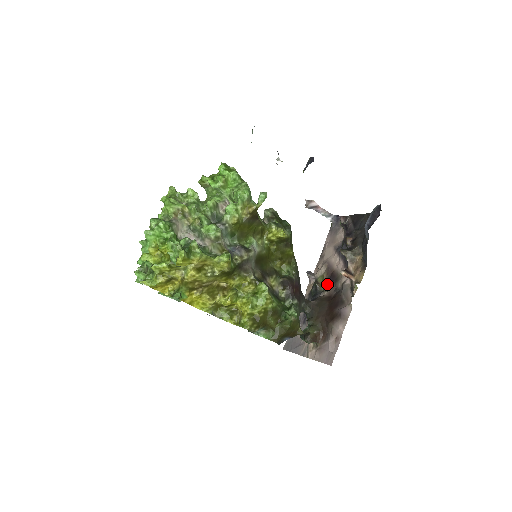
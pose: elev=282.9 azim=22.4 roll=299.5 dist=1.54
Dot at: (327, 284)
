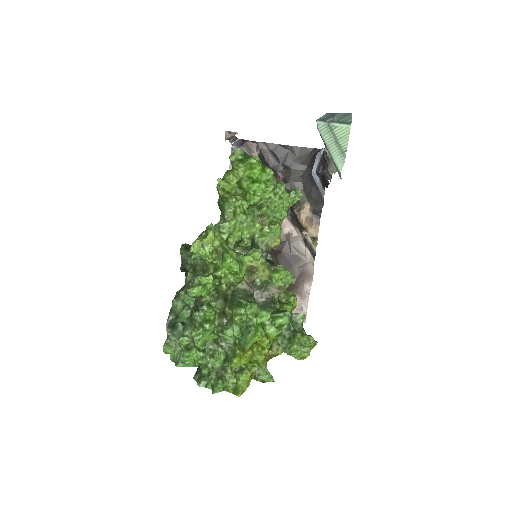
Dot at: occluded
